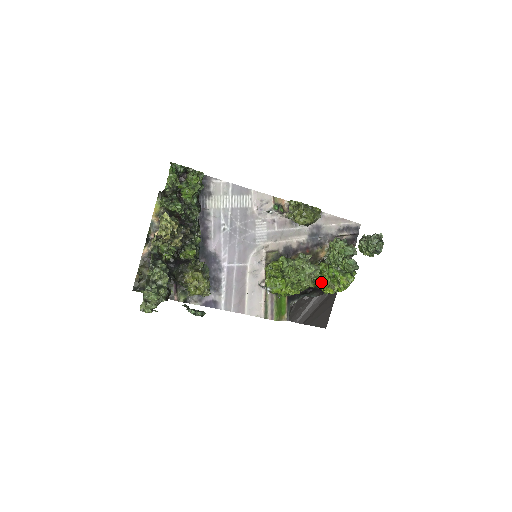
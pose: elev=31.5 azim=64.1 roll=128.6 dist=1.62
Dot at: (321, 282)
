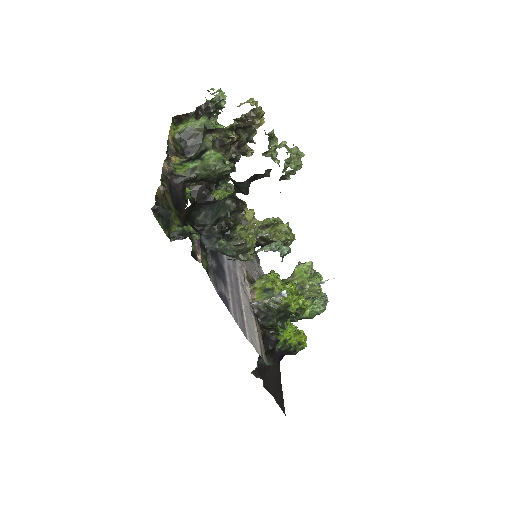
Dot at: (289, 330)
